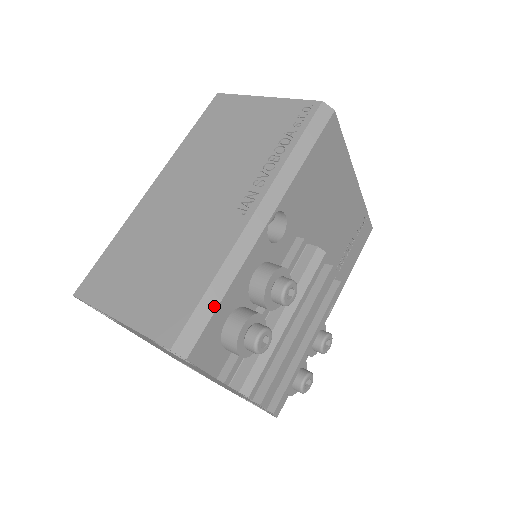
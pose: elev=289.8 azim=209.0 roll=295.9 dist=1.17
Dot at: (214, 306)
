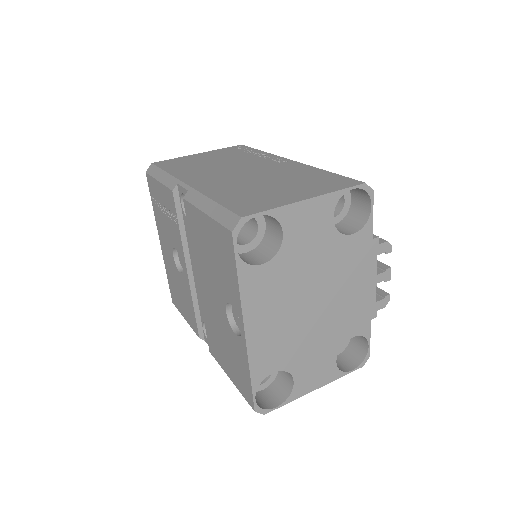
Dot at: occluded
